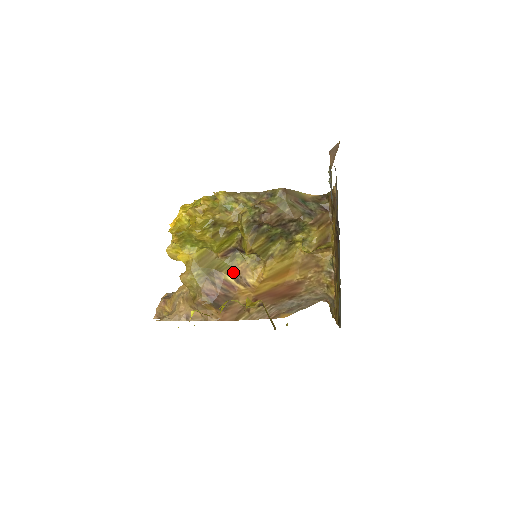
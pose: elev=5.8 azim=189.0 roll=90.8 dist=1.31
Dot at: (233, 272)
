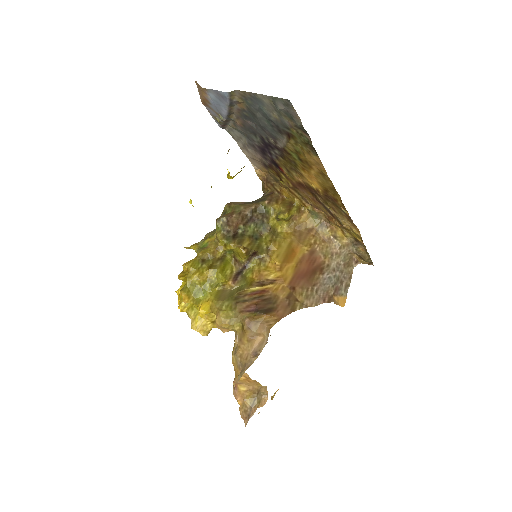
Dot at: (253, 284)
